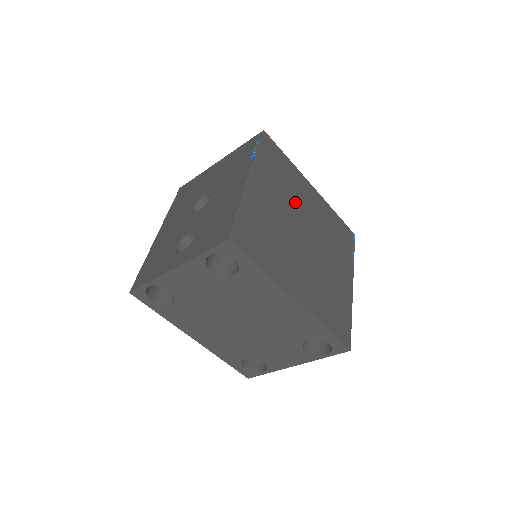
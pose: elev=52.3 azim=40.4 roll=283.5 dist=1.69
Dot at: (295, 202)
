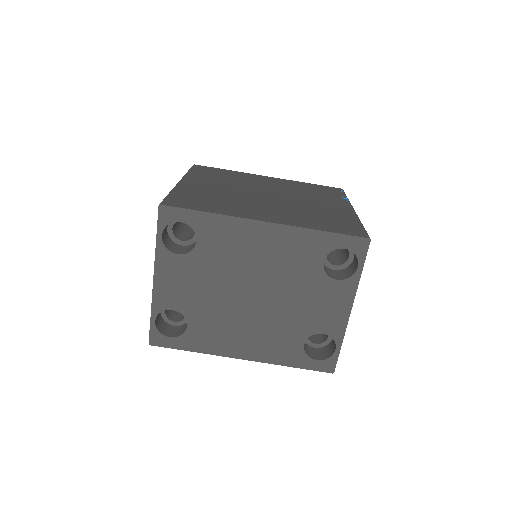
Dot at: (245, 184)
